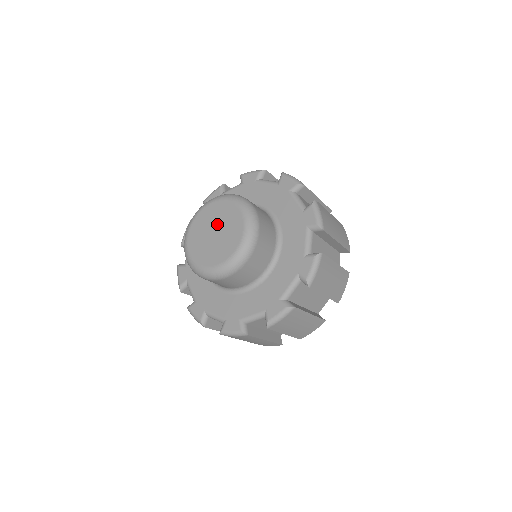
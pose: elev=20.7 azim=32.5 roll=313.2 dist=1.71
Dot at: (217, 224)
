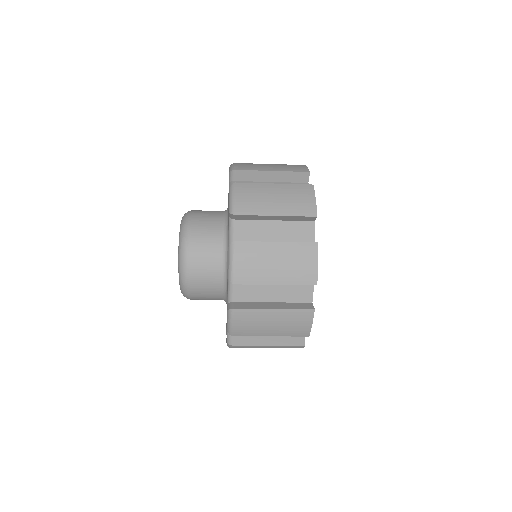
Dot at: occluded
